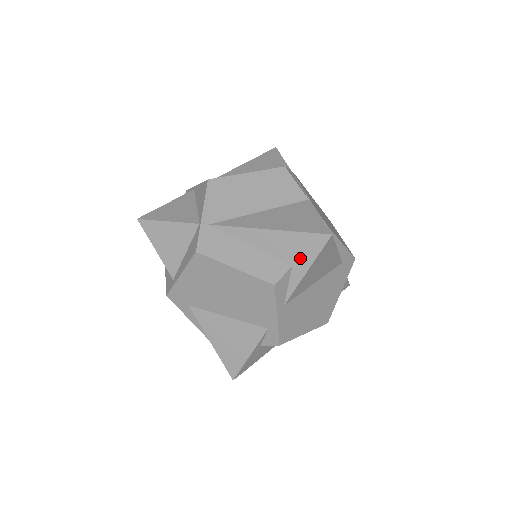
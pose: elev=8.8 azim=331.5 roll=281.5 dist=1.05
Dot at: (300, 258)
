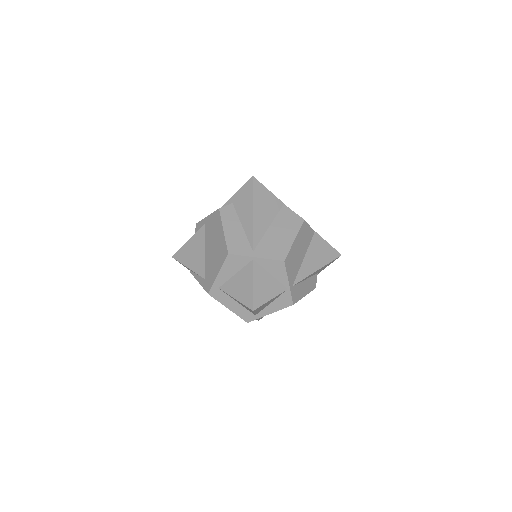
Dot at: occluded
